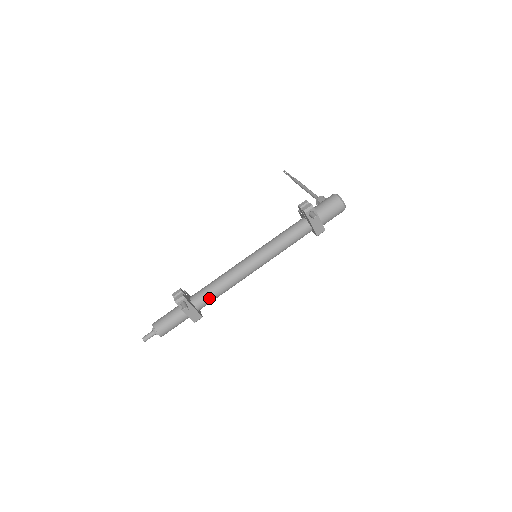
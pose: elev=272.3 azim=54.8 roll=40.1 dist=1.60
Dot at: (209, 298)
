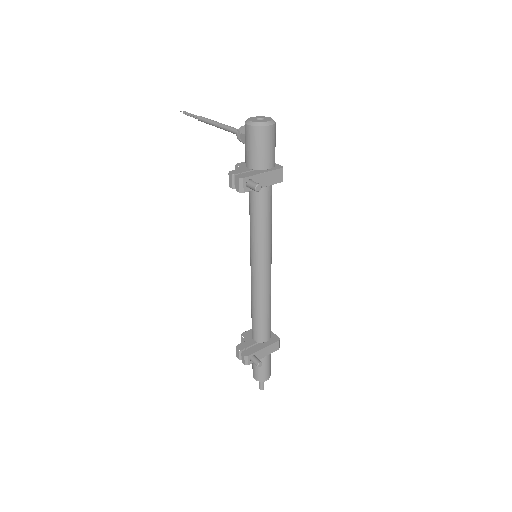
Dot at: (265, 326)
